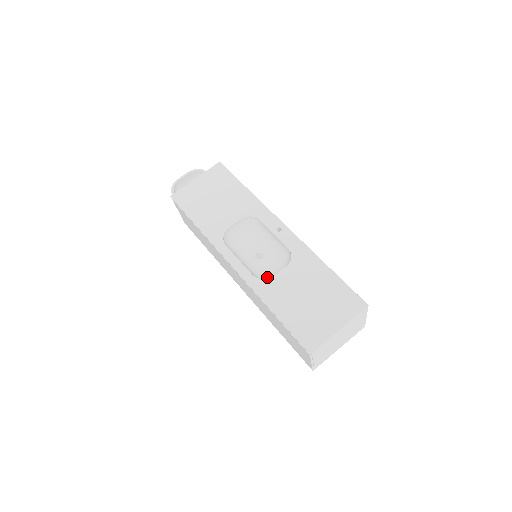
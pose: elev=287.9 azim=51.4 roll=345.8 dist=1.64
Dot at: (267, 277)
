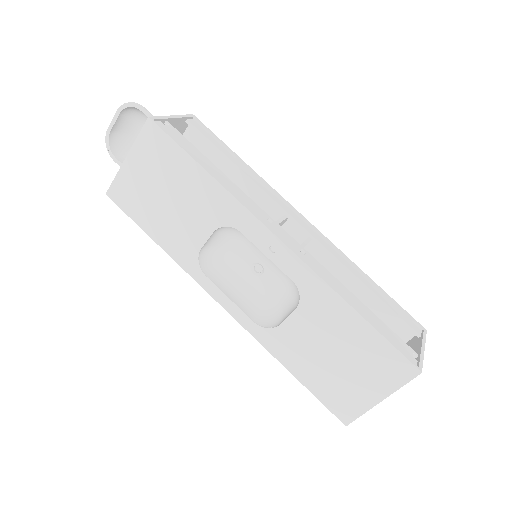
Dot at: (275, 308)
